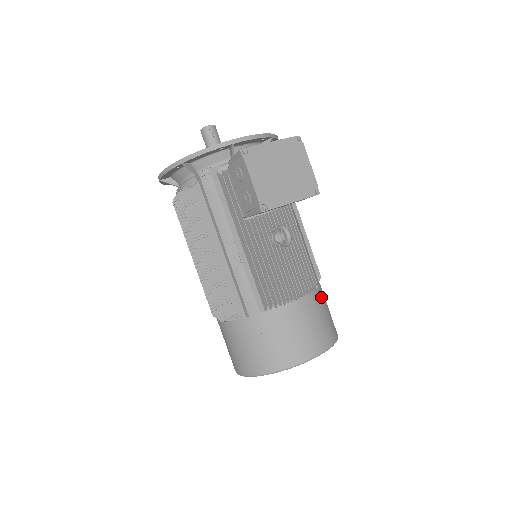
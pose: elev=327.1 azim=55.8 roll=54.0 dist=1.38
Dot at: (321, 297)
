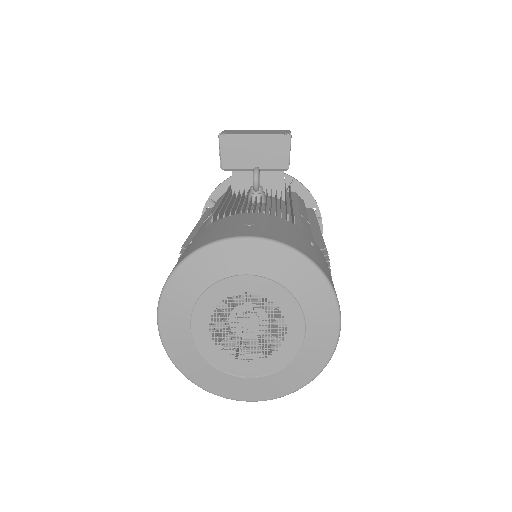
Dot at: (301, 232)
